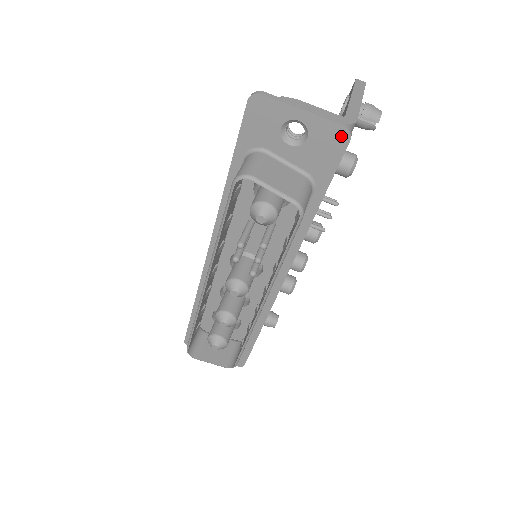
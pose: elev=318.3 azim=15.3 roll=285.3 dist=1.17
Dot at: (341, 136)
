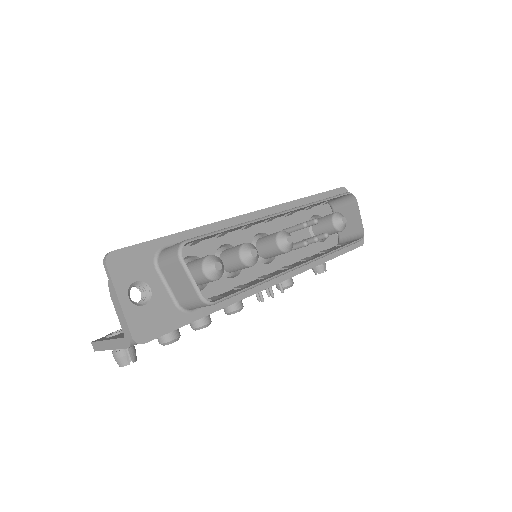
Dot at: (361, 240)
